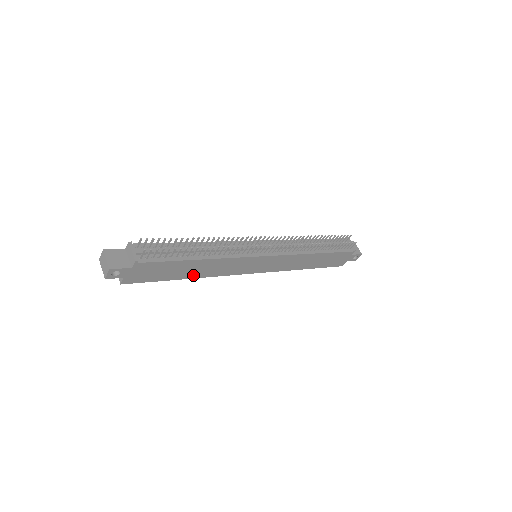
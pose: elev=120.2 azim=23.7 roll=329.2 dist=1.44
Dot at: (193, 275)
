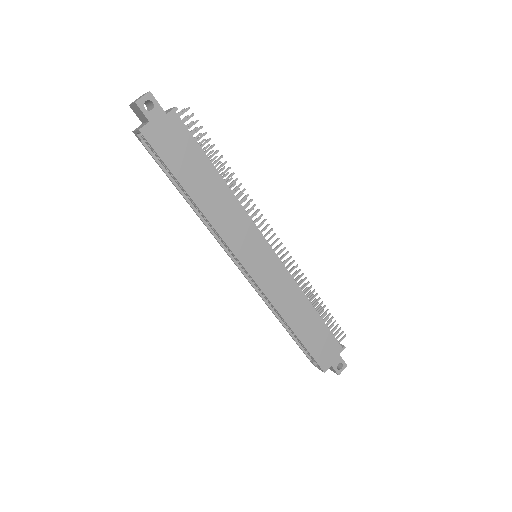
Dot at: (201, 201)
